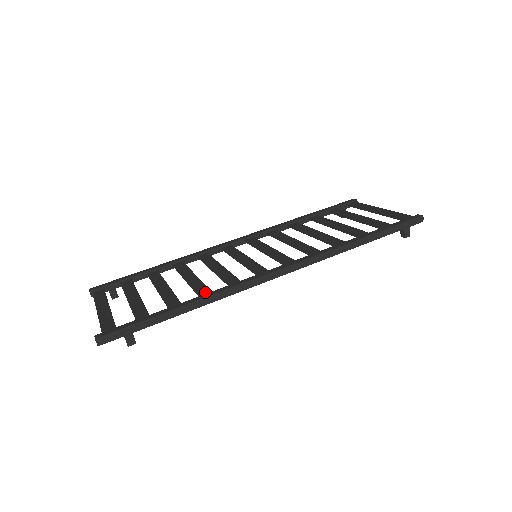
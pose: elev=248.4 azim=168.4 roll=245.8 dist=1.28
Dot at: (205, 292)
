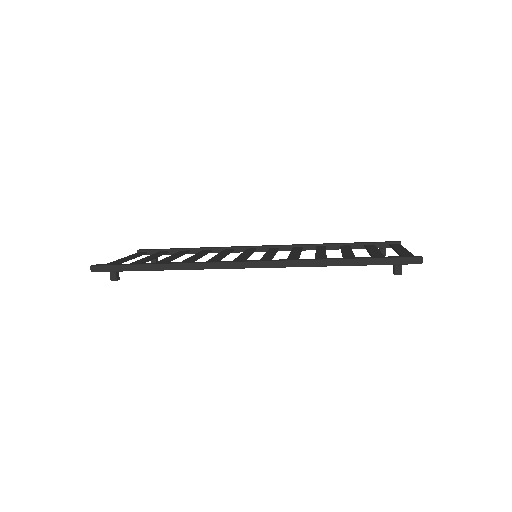
Dot at: occluded
